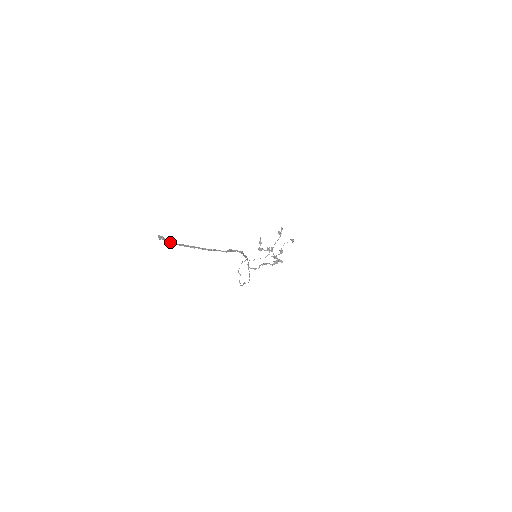
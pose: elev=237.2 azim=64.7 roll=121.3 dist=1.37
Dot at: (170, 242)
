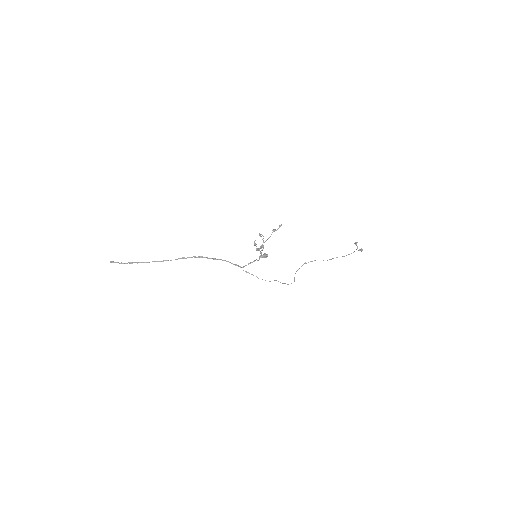
Dot at: (119, 263)
